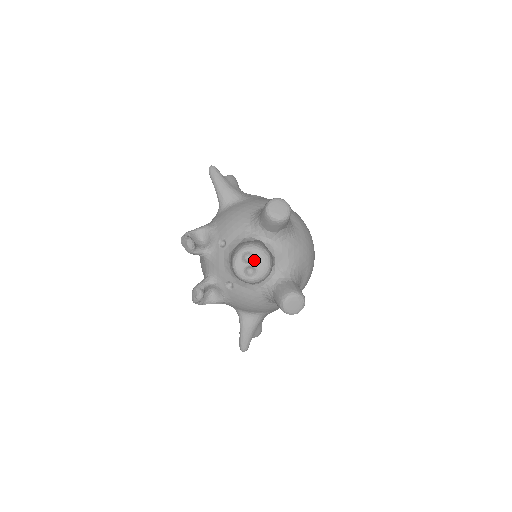
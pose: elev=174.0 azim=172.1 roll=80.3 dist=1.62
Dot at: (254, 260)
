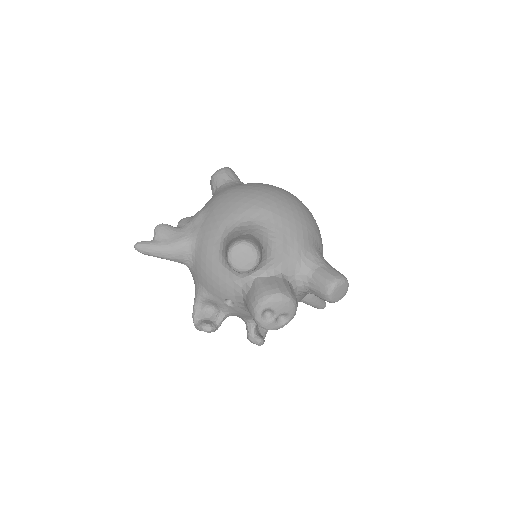
Dot at: (275, 312)
